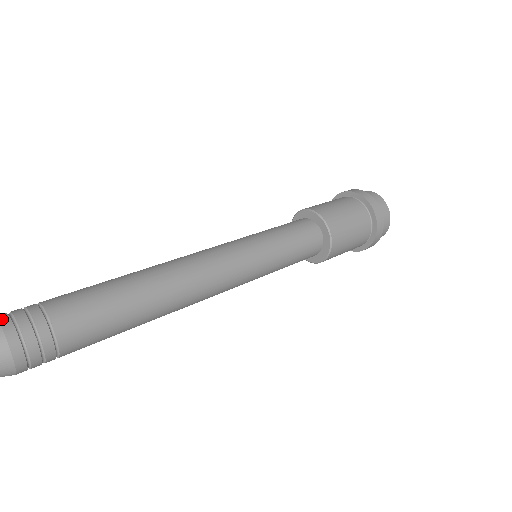
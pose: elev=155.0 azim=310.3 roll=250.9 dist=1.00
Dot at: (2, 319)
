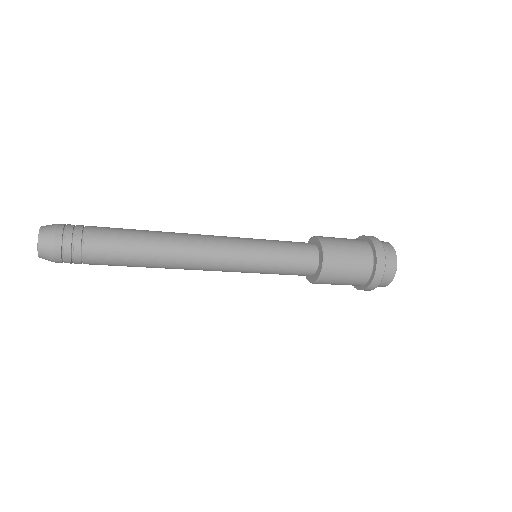
Dot at: occluded
